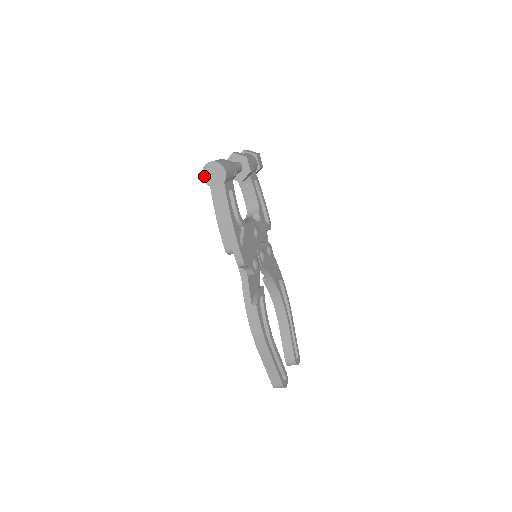
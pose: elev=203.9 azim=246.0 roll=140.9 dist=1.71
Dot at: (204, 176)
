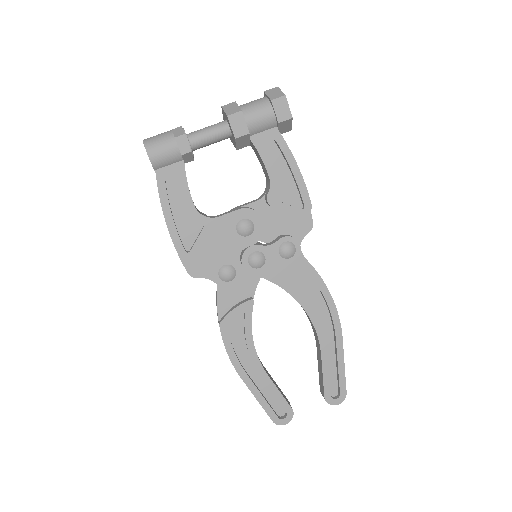
Dot at: occluded
